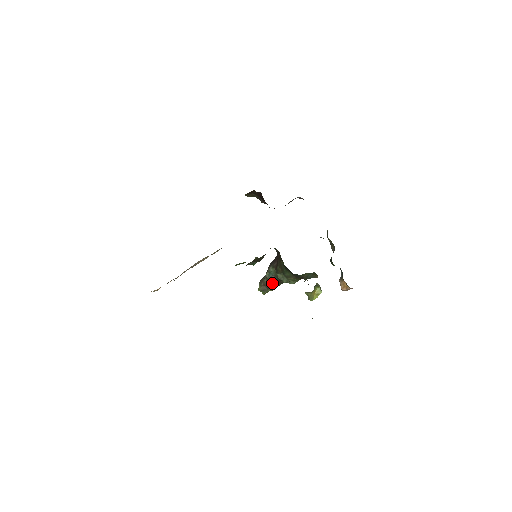
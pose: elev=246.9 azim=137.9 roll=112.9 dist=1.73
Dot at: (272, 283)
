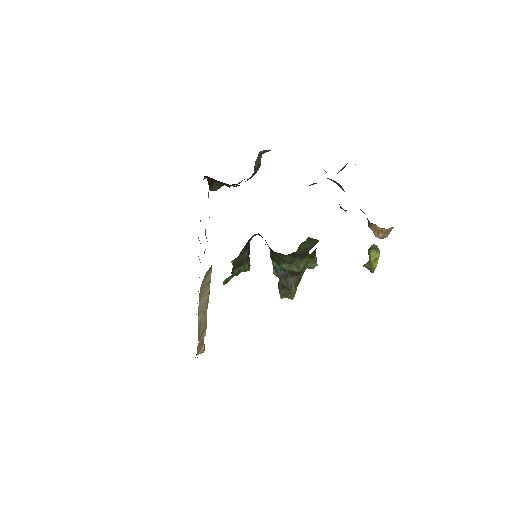
Dot at: (287, 280)
